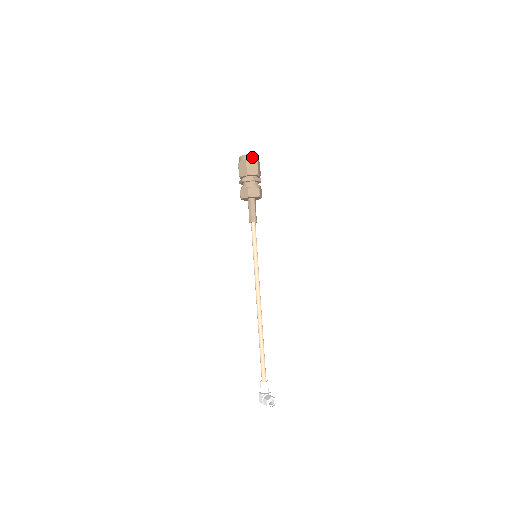
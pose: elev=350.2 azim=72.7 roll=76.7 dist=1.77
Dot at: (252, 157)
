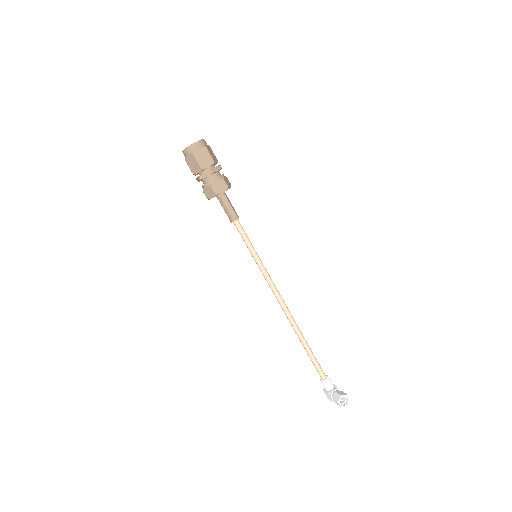
Dot at: (197, 146)
